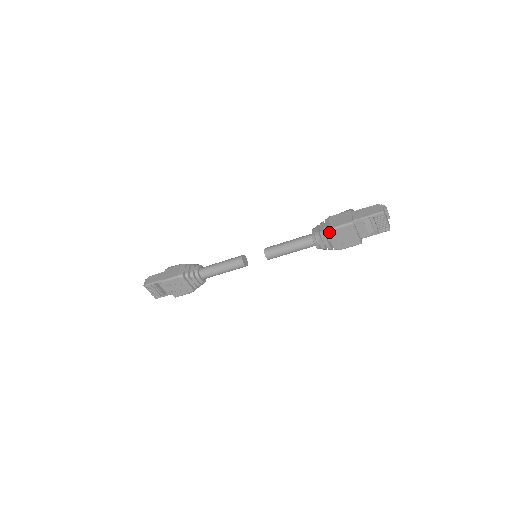
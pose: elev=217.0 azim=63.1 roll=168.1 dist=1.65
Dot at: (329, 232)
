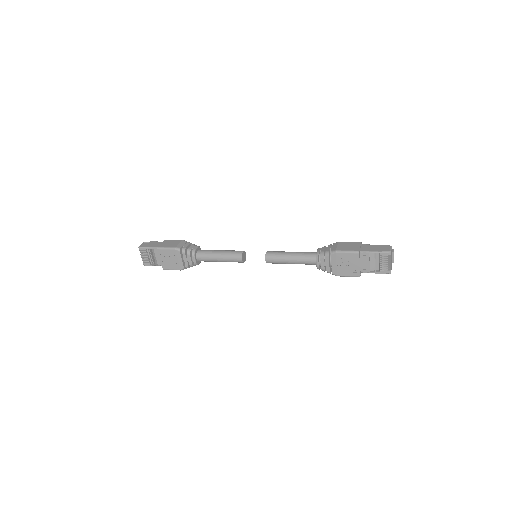
Dot at: (334, 254)
